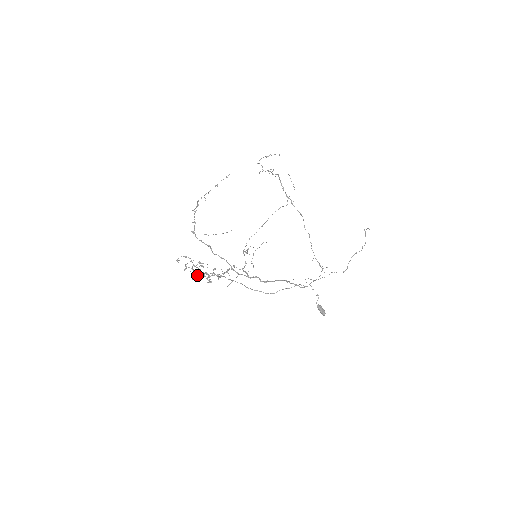
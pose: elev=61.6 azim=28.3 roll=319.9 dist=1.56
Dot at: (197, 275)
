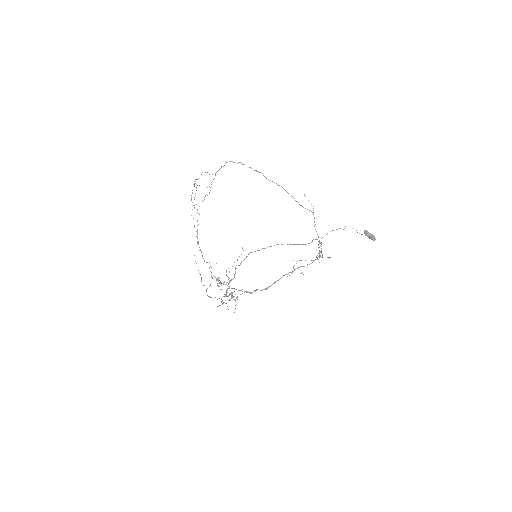
Dot at: (235, 272)
